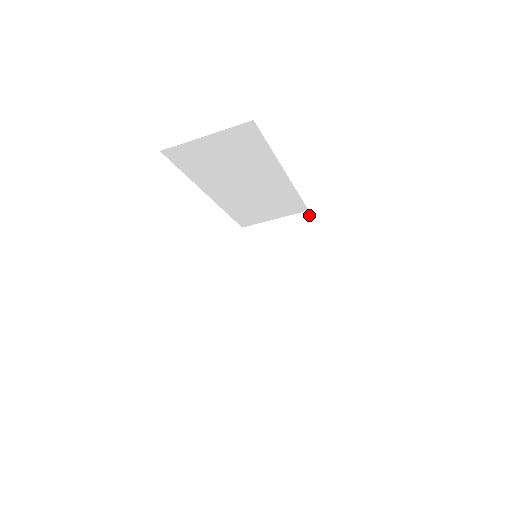
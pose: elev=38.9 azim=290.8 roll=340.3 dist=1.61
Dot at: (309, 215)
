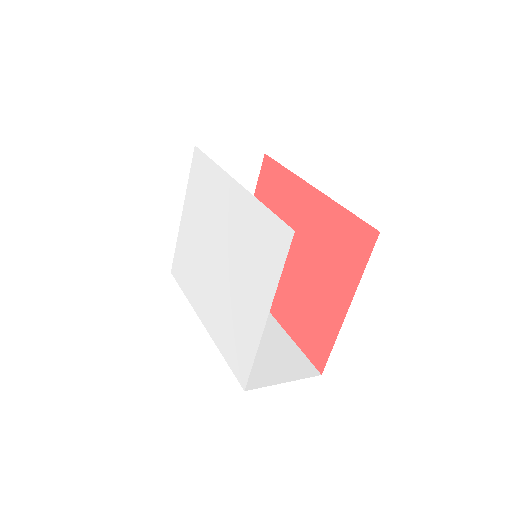
Dot at: (263, 159)
